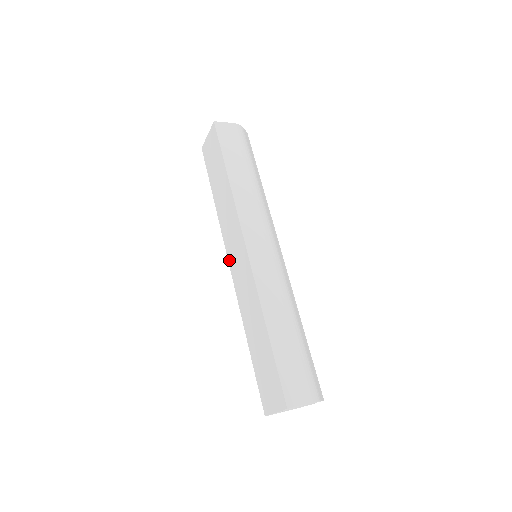
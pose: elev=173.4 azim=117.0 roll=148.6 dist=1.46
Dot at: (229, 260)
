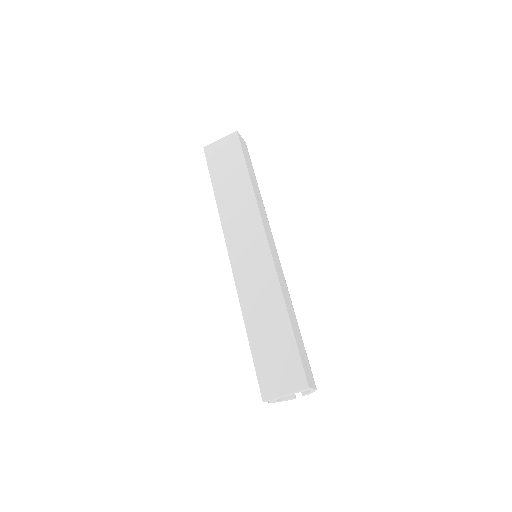
Dot at: (230, 251)
